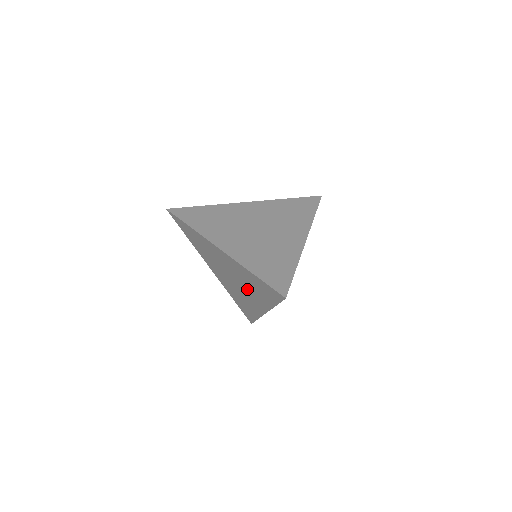
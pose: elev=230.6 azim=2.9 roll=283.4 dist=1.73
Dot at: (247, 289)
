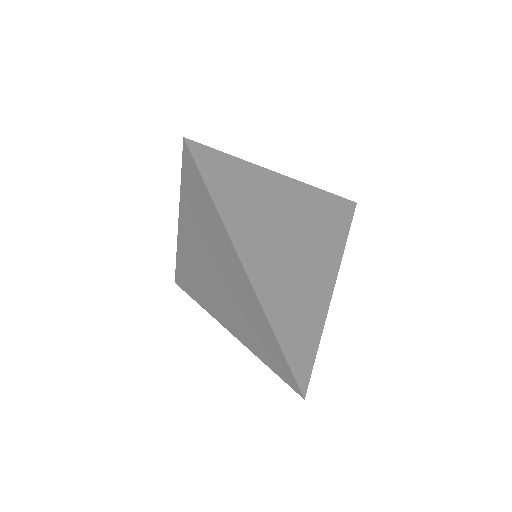
Dot at: (232, 308)
